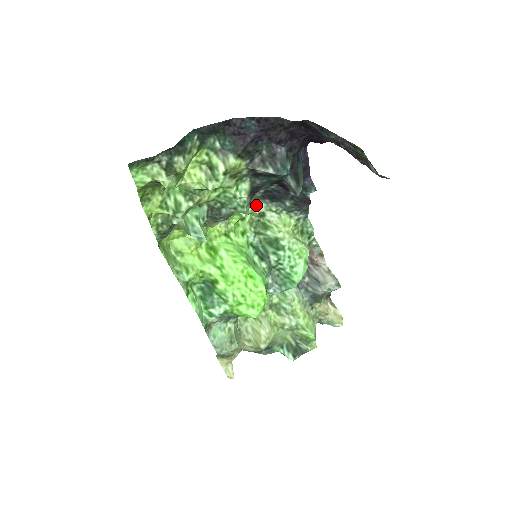
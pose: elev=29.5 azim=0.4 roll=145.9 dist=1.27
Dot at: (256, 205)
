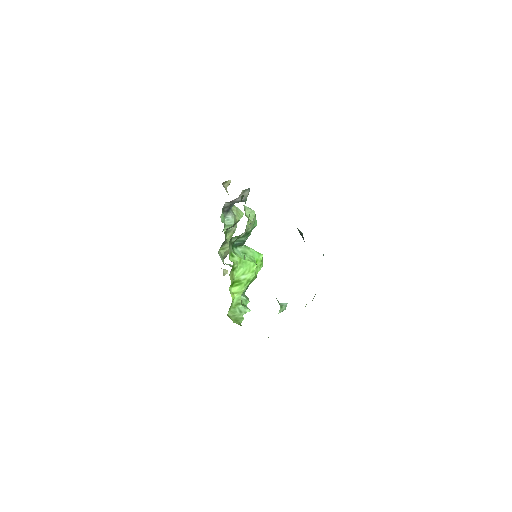
Dot at: occluded
